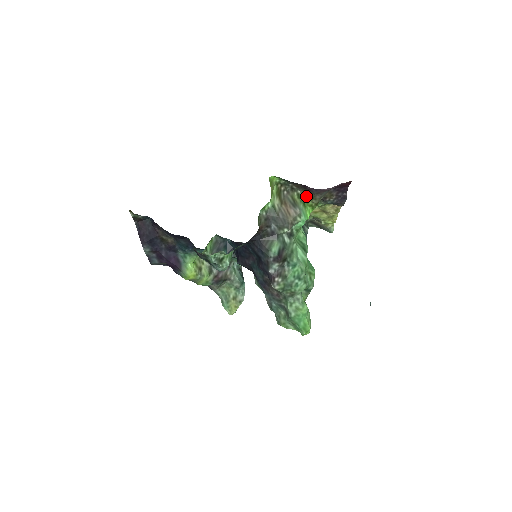
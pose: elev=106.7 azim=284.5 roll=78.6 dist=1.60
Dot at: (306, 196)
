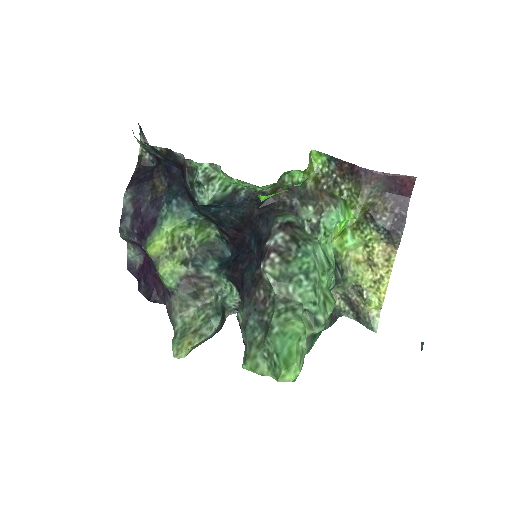
Dot at: (350, 193)
